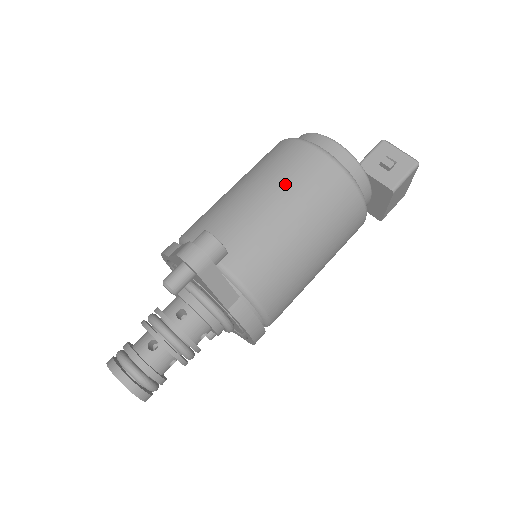
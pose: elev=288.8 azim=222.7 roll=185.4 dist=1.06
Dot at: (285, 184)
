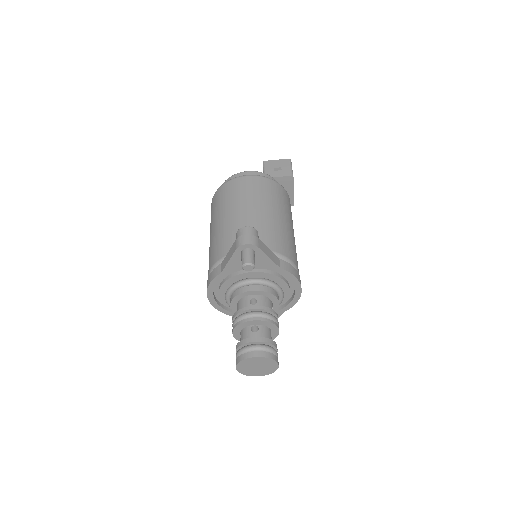
Dot at: (245, 199)
